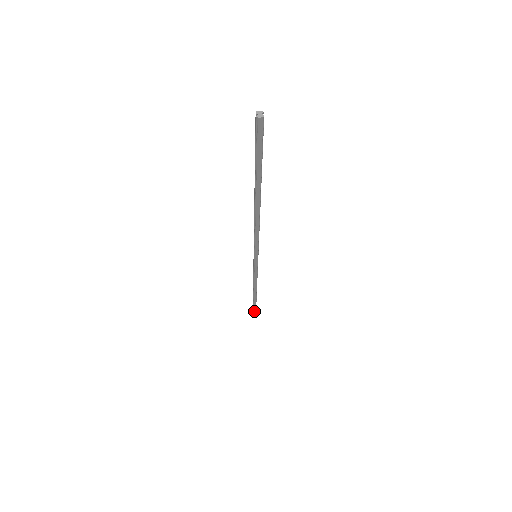
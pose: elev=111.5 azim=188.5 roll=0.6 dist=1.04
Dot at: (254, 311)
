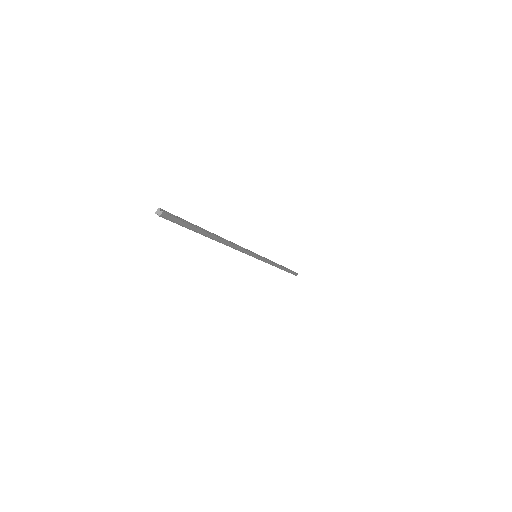
Dot at: (296, 275)
